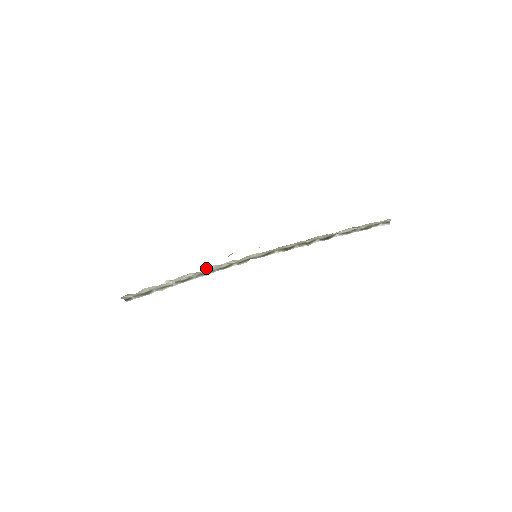
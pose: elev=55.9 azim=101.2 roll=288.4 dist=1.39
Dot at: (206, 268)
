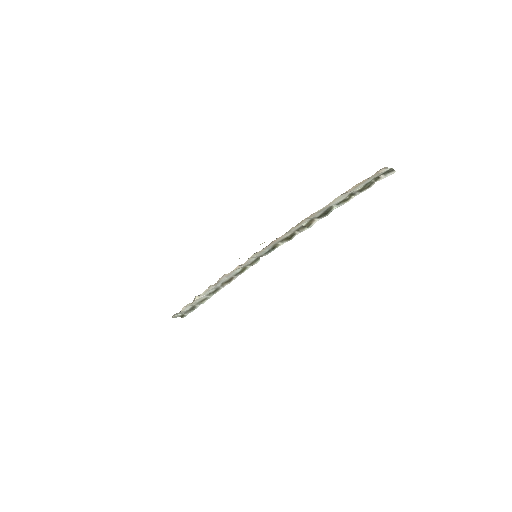
Dot at: (221, 278)
